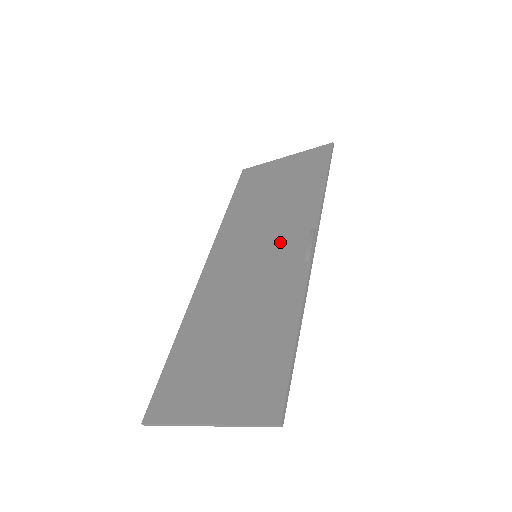
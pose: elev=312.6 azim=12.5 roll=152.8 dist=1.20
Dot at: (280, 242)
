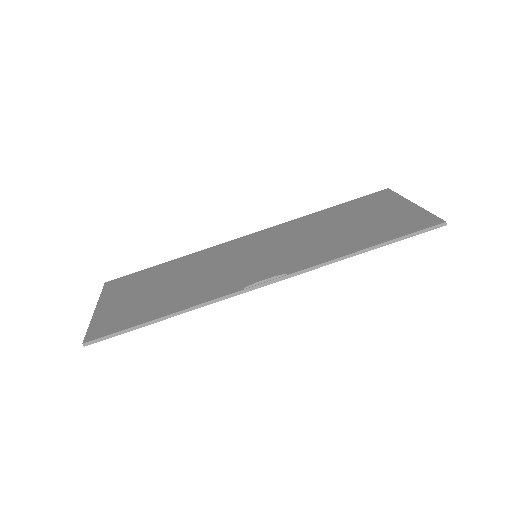
Dot at: (272, 261)
